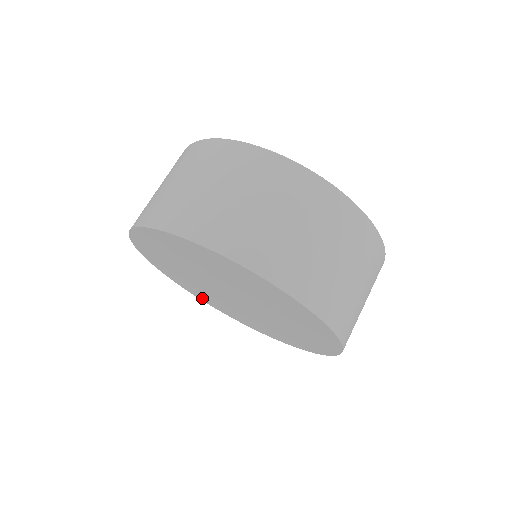
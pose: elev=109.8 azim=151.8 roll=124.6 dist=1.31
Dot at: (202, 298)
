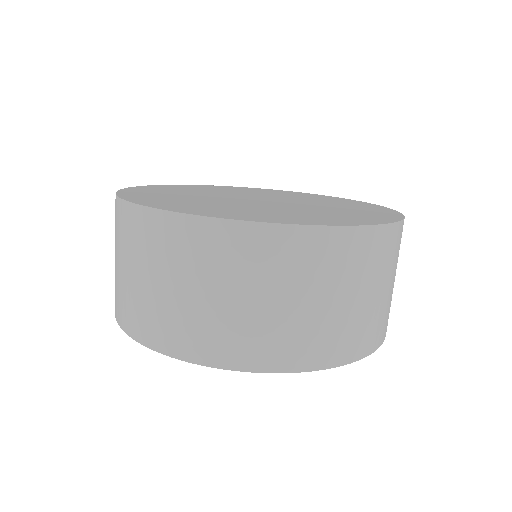
Dot at: occluded
